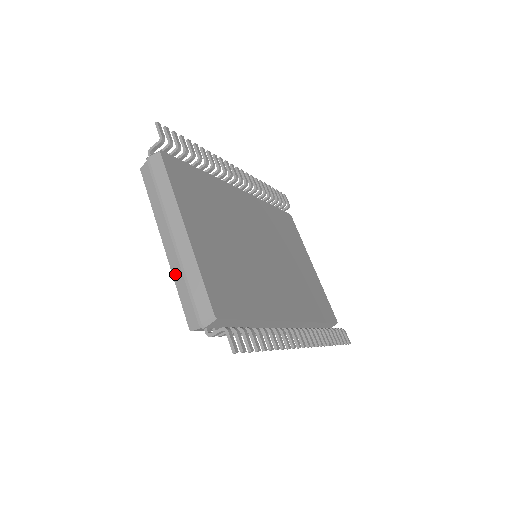
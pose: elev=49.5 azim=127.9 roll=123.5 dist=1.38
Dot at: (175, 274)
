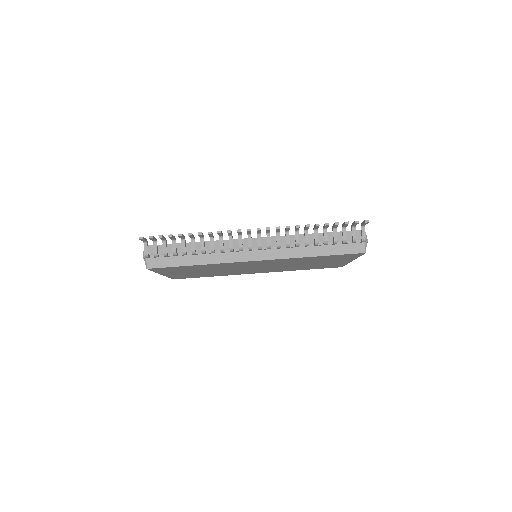
Dot at: occluded
